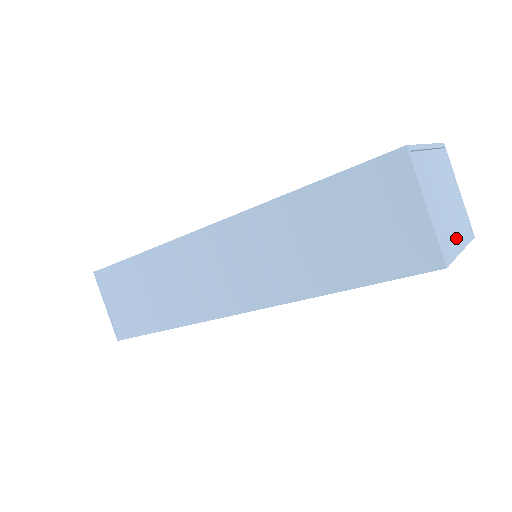
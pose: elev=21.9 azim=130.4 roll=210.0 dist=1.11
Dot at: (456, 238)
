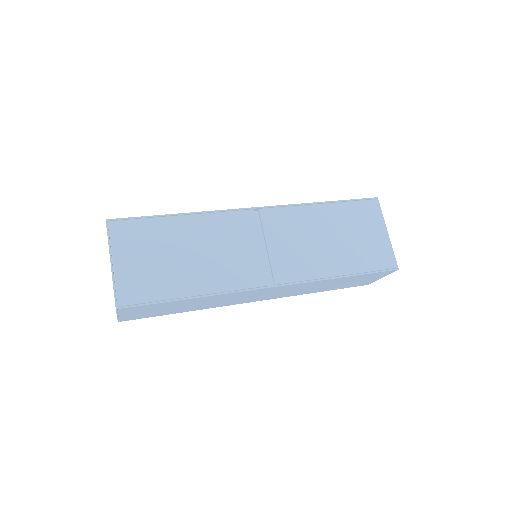
Dot at: occluded
